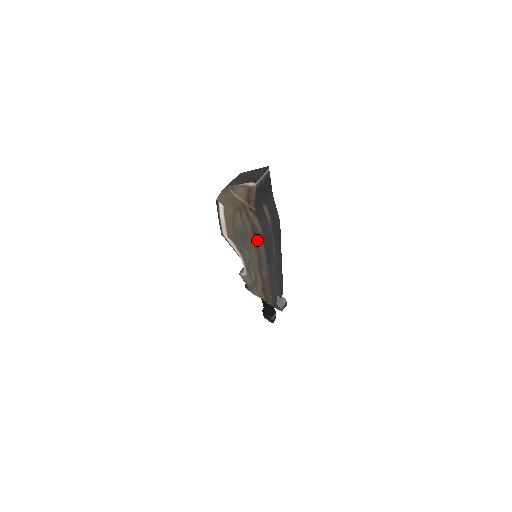
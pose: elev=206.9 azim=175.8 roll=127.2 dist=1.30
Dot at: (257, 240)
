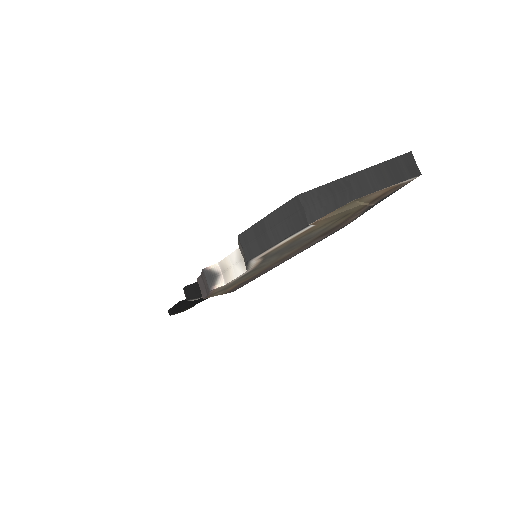
Dot at: (324, 235)
